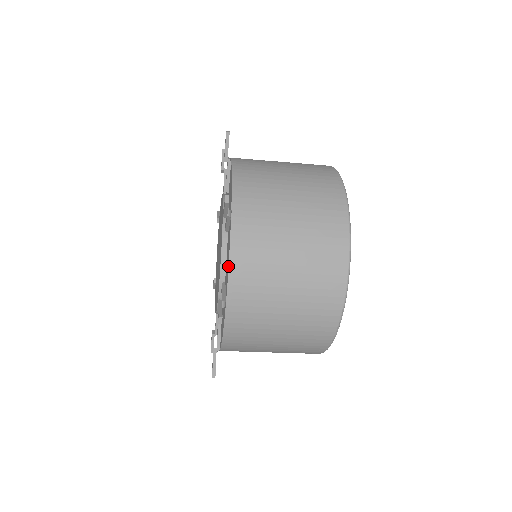
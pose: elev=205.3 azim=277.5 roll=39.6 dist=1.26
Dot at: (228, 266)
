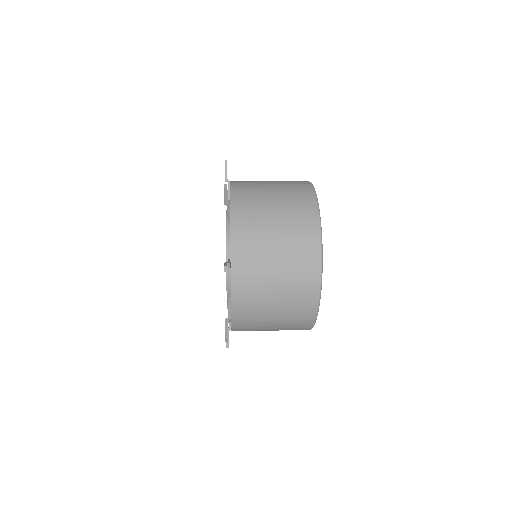
Dot at: occluded
